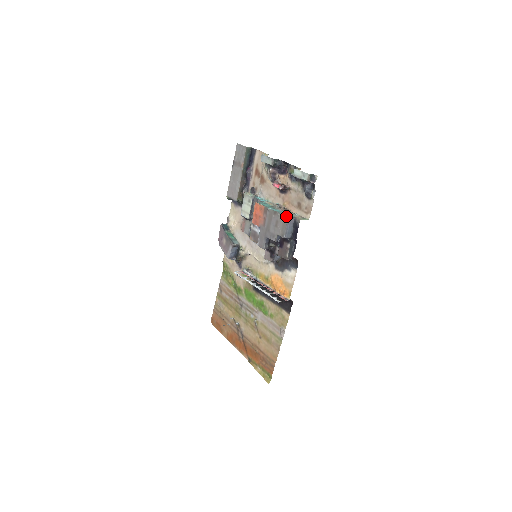
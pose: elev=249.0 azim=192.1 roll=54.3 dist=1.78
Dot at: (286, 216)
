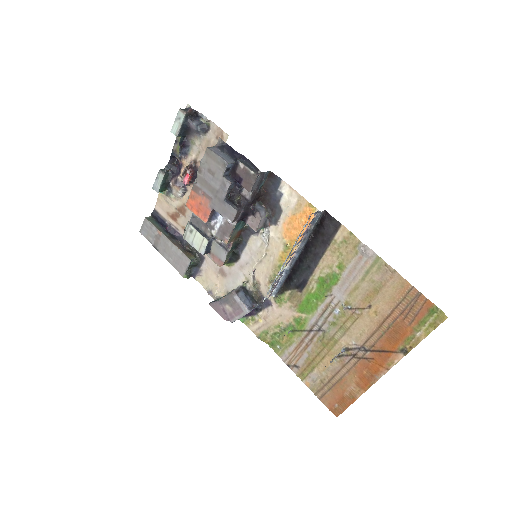
Dot at: occluded
